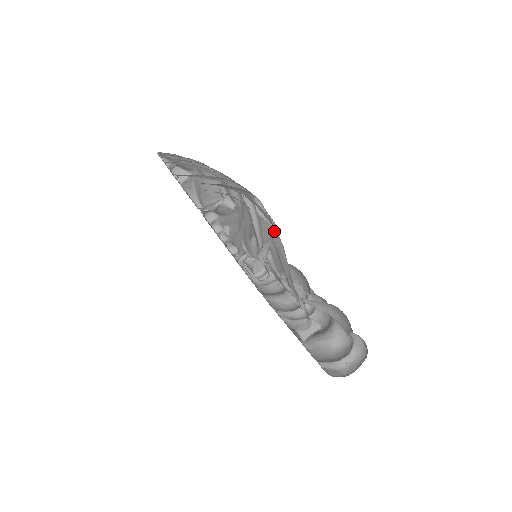
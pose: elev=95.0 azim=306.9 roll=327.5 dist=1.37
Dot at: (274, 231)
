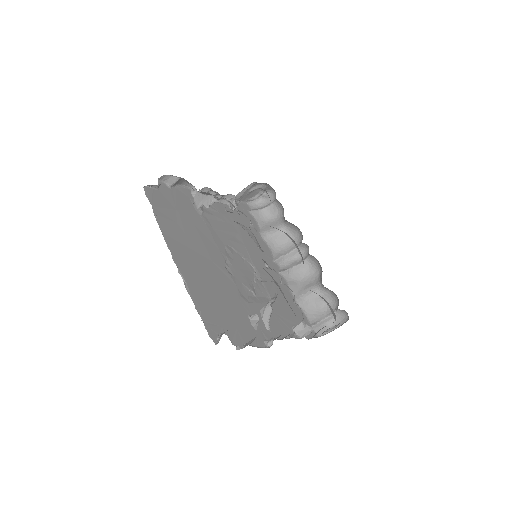
Dot at: occluded
